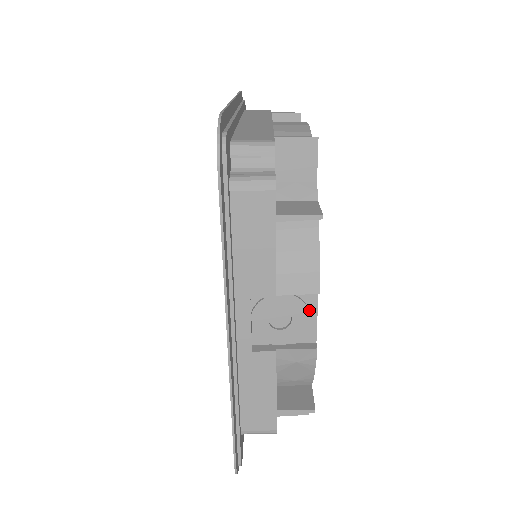
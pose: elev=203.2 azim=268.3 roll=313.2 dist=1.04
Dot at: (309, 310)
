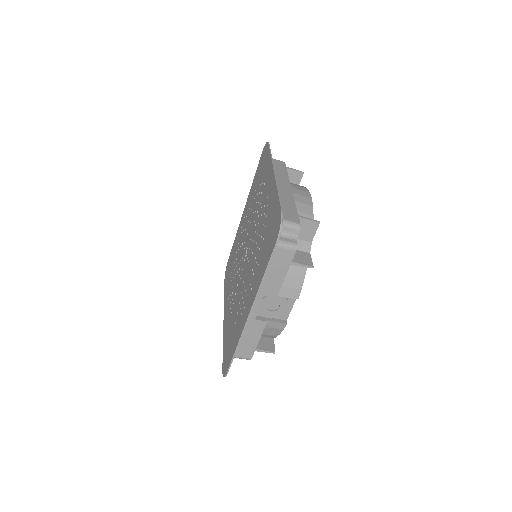
Dot at: (289, 305)
